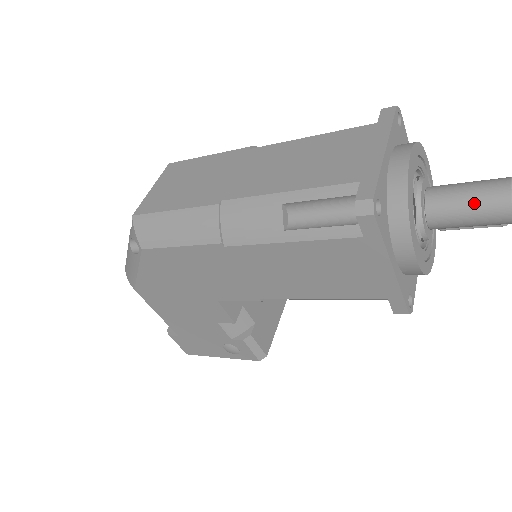
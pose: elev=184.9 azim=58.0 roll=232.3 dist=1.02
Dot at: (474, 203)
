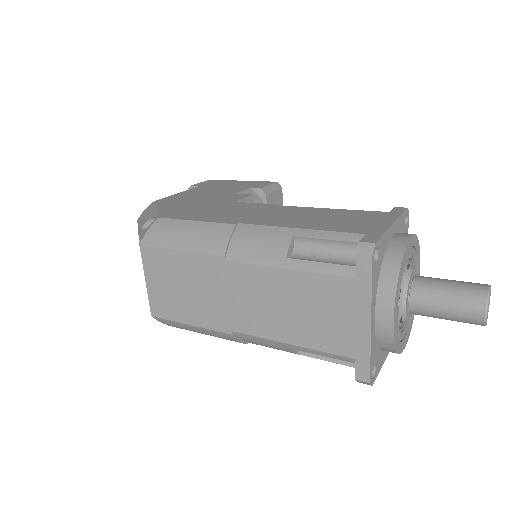
Dot at: (452, 320)
